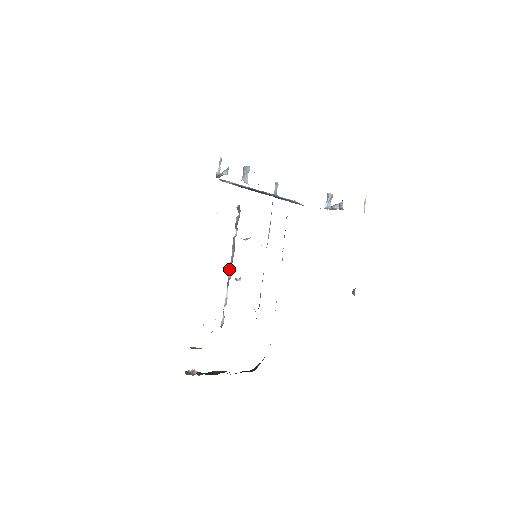
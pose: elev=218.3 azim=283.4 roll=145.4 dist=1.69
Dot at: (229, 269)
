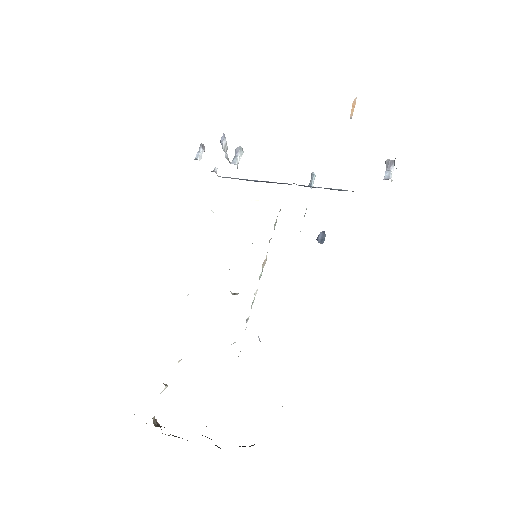
Dot at: occluded
